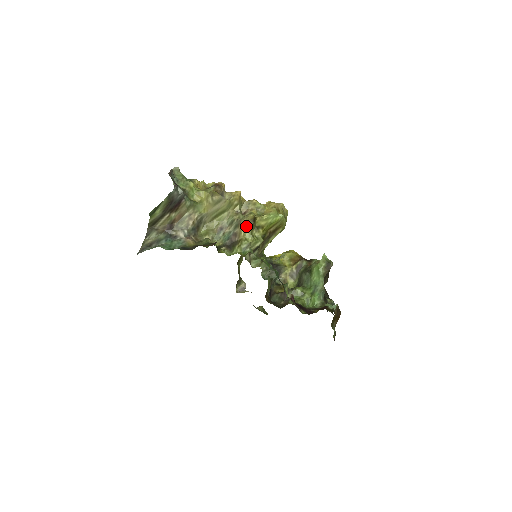
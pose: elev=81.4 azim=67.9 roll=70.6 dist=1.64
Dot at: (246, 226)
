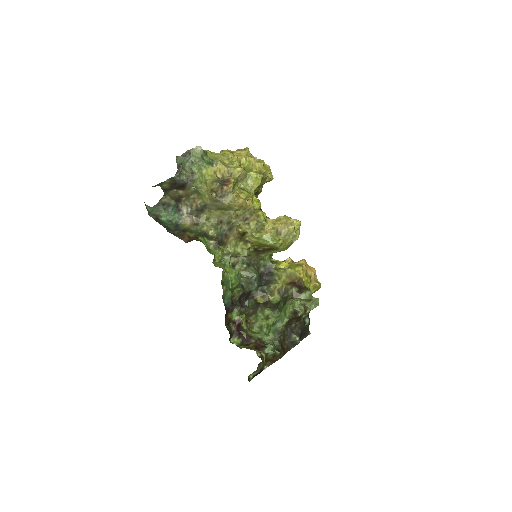
Dot at: (234, 235)
